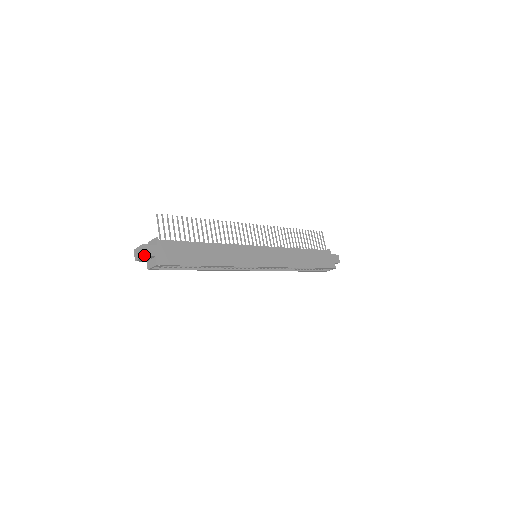
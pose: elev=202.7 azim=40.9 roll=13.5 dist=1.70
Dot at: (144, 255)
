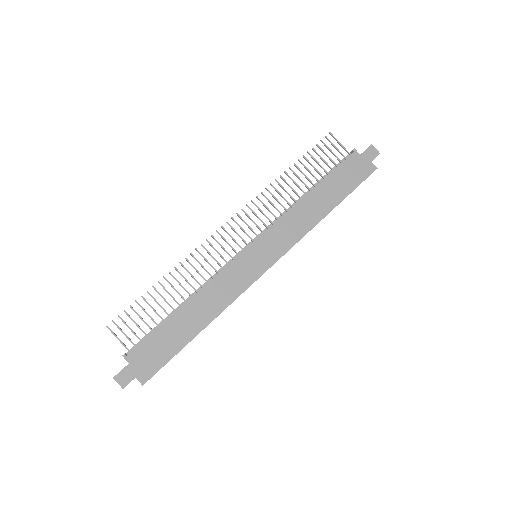
Dot at: (123, 388)
